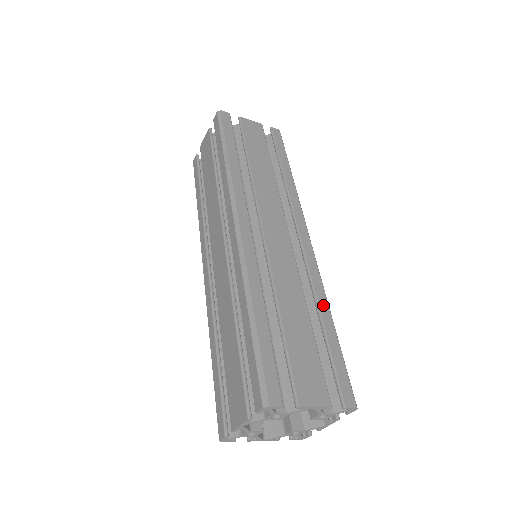
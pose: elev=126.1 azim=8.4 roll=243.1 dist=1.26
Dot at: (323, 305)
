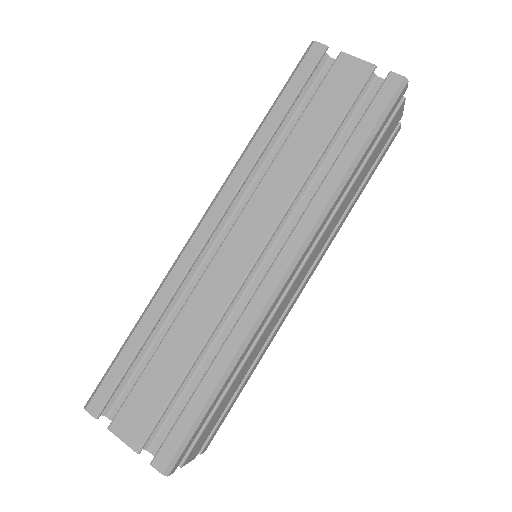
Dot at: (223, 359)
